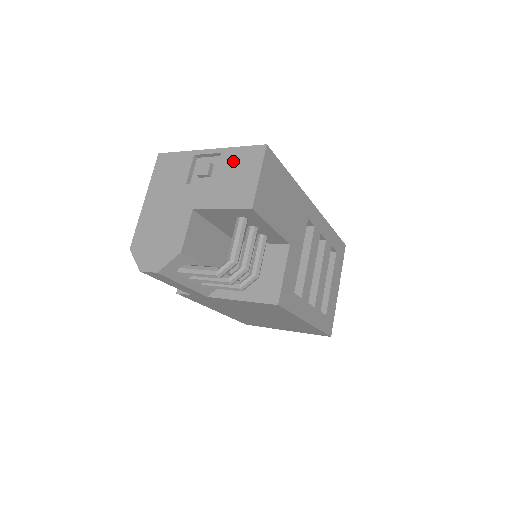
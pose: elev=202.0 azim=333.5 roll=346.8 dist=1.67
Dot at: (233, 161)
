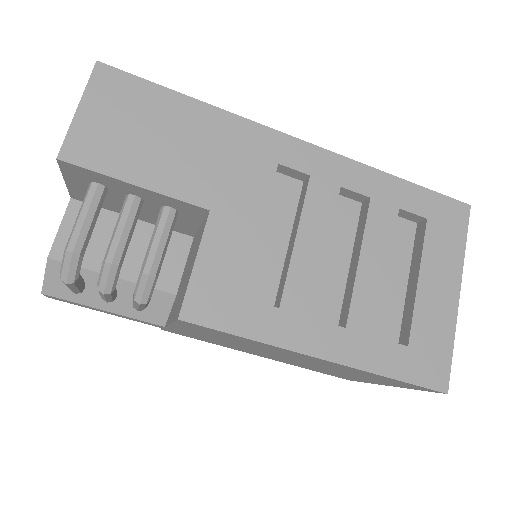
Dot at: occluded
